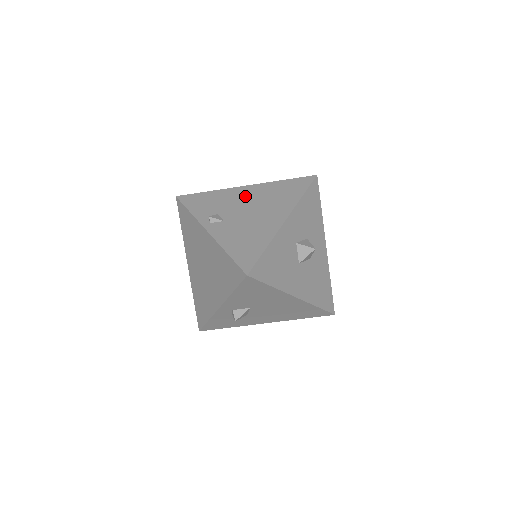
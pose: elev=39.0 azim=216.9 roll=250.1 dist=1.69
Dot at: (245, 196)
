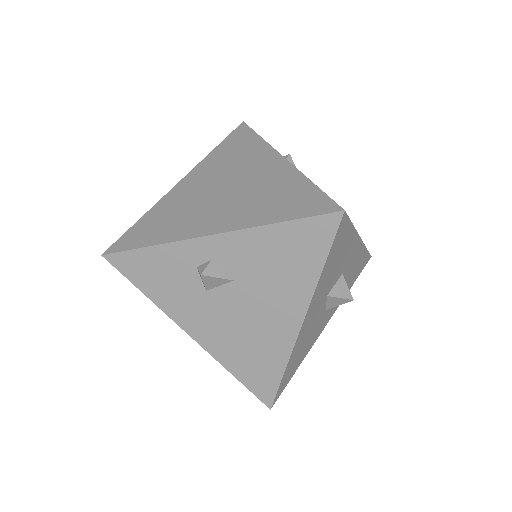
Dot at: occluded
